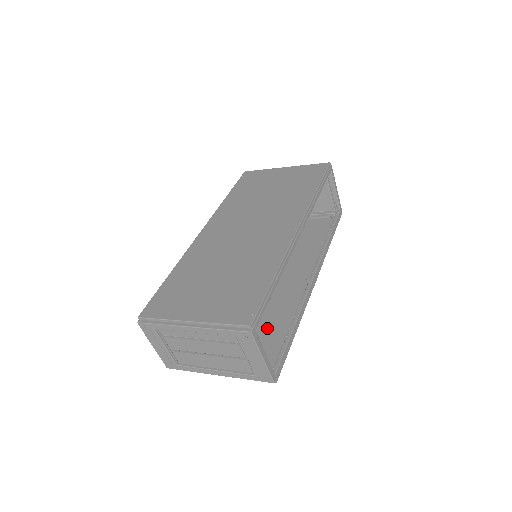
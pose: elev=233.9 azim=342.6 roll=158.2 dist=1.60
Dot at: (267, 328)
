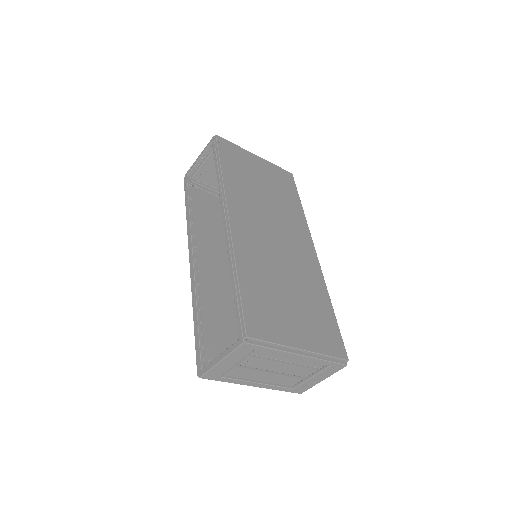
Dot at: occluded
